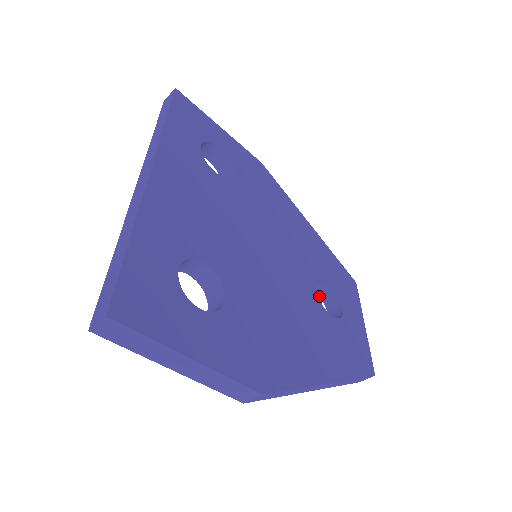
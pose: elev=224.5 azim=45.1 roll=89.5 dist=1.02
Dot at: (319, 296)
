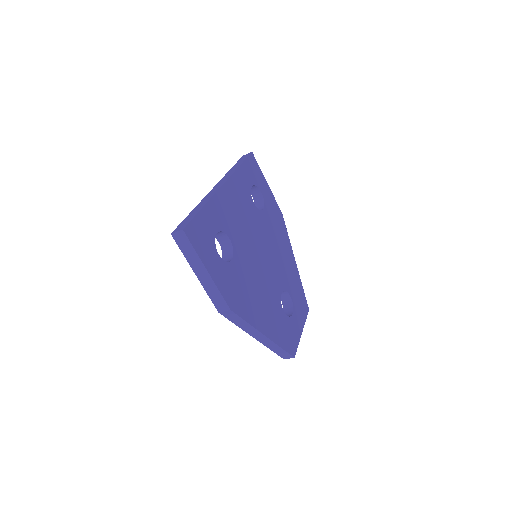
Dot at: (282, 302)
